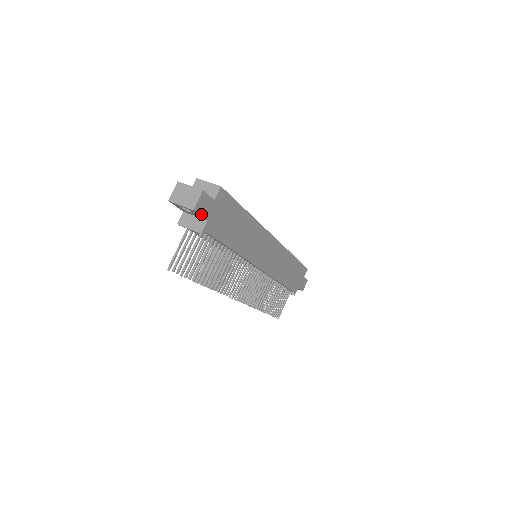
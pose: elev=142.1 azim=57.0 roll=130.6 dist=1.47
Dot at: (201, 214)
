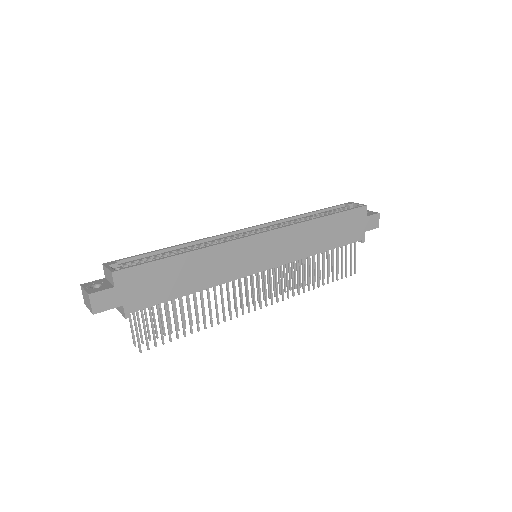
Dot at: (108, 308)
